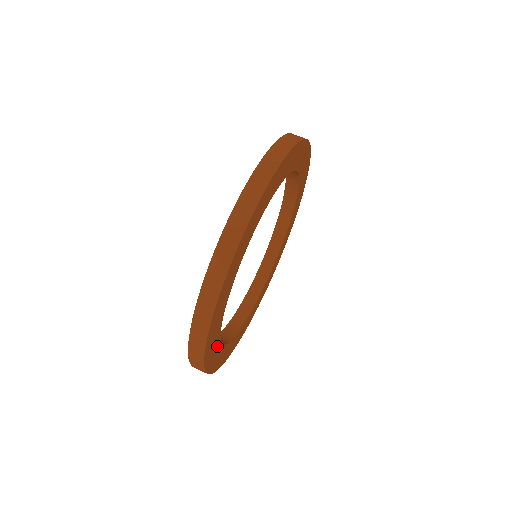
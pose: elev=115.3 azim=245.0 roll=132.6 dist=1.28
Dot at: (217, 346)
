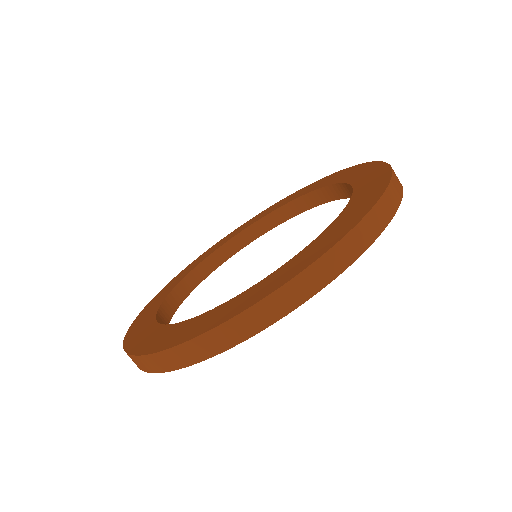
Dot at: occluded
